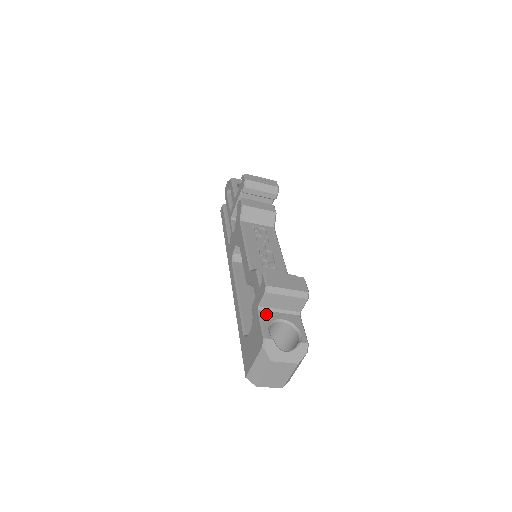
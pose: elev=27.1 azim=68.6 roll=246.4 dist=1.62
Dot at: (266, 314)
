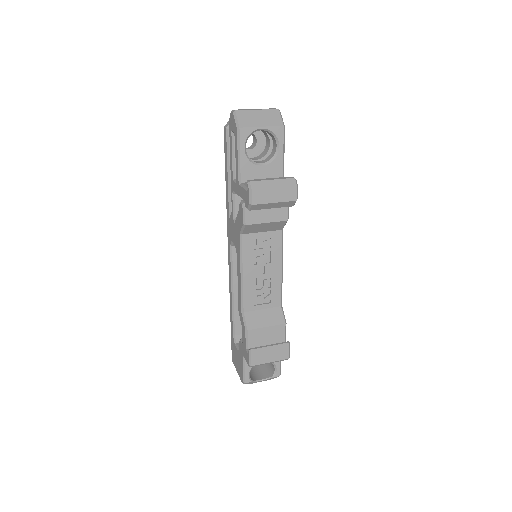
Dot at: occluded
